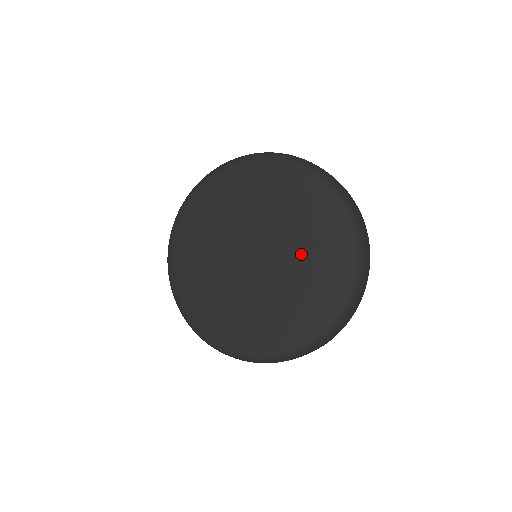
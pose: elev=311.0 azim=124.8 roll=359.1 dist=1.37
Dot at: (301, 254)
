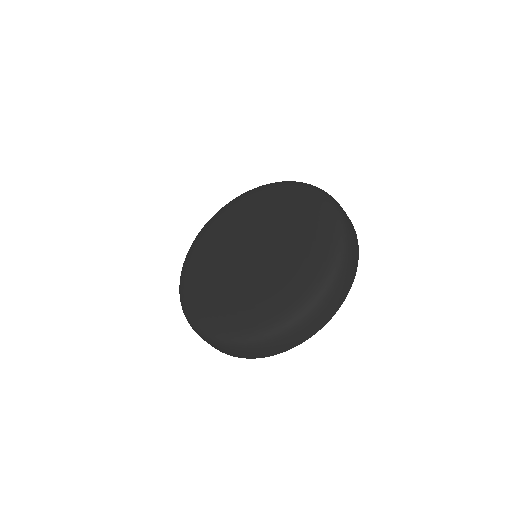
Dot at: (273, 278)
